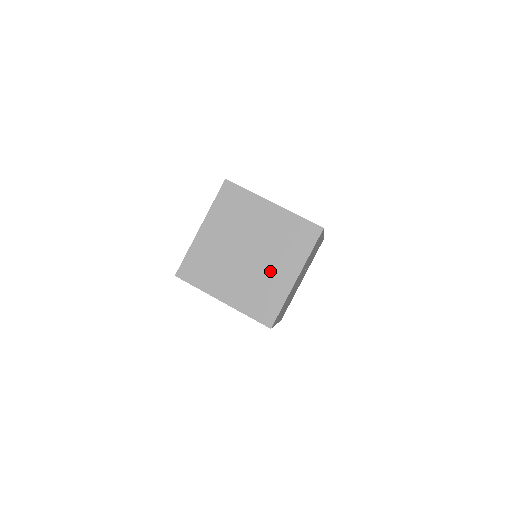
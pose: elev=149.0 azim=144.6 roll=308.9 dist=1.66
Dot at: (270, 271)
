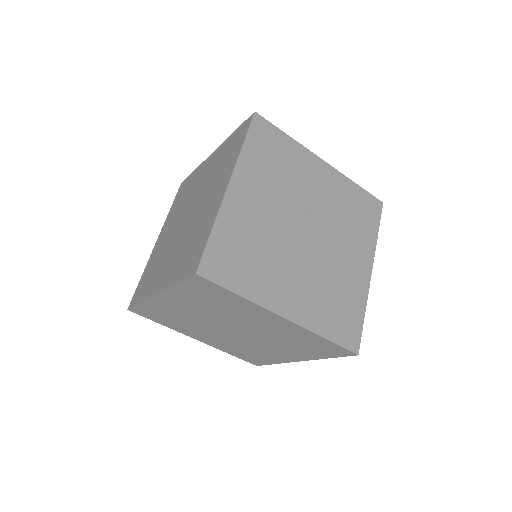
Dot at: (203, 210)
